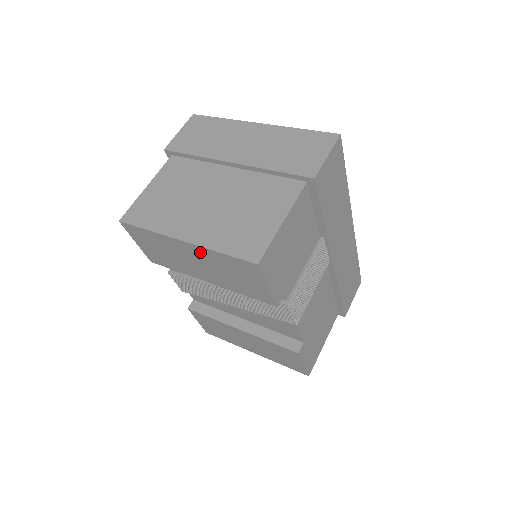
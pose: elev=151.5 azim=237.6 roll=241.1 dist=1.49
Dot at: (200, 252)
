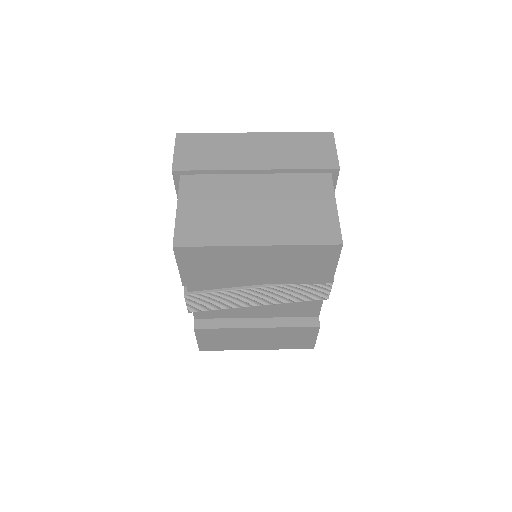
Dot at: (275, 252)
